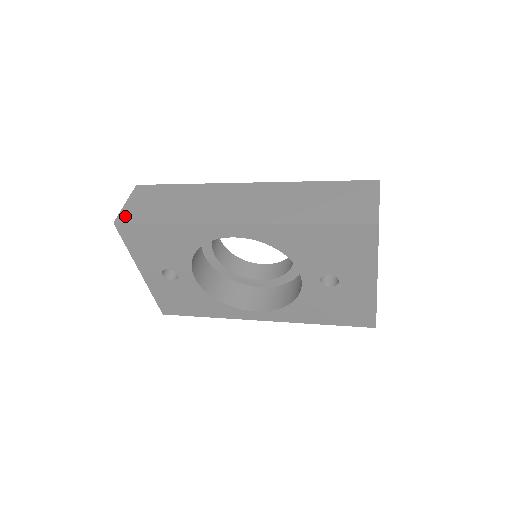
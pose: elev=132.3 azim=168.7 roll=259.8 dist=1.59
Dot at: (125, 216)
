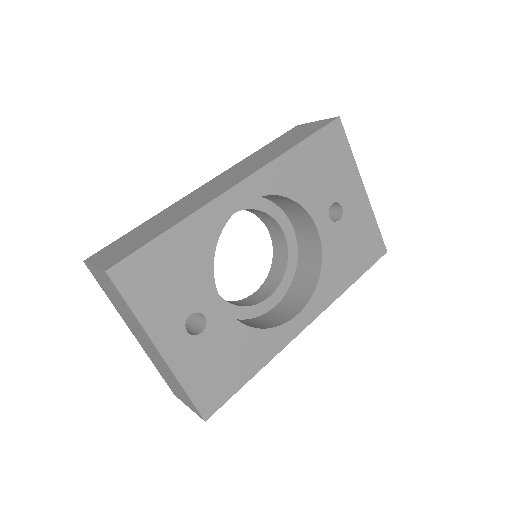
Dot at: (111, 262)
